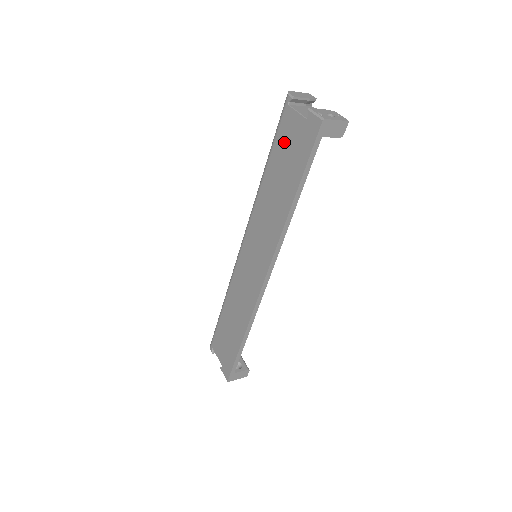
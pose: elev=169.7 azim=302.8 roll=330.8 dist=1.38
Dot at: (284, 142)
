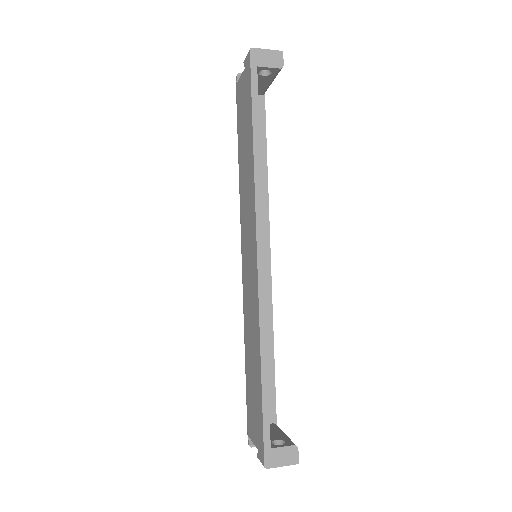
Dot at: (240, 111)
